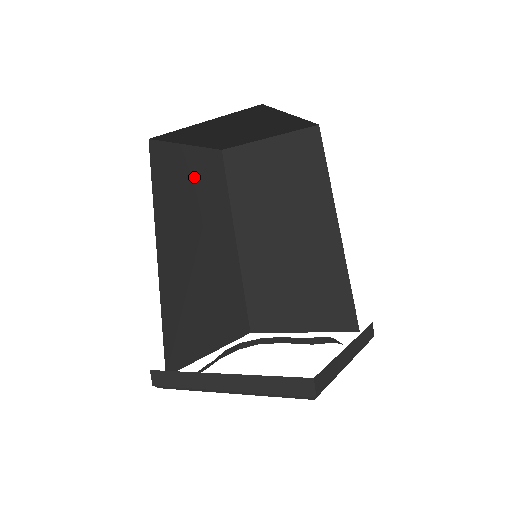
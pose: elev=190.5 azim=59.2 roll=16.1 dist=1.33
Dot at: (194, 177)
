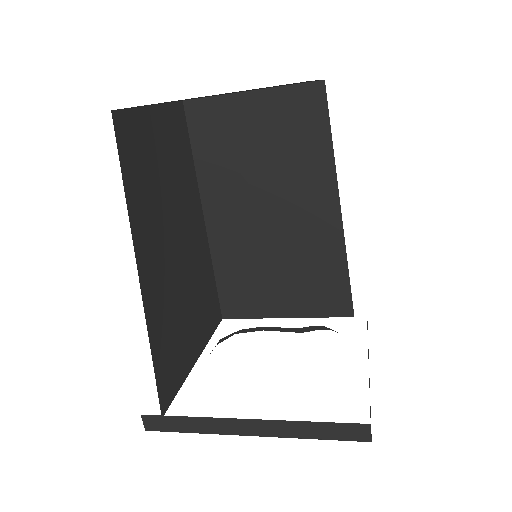
Dot at: (161, 150)
